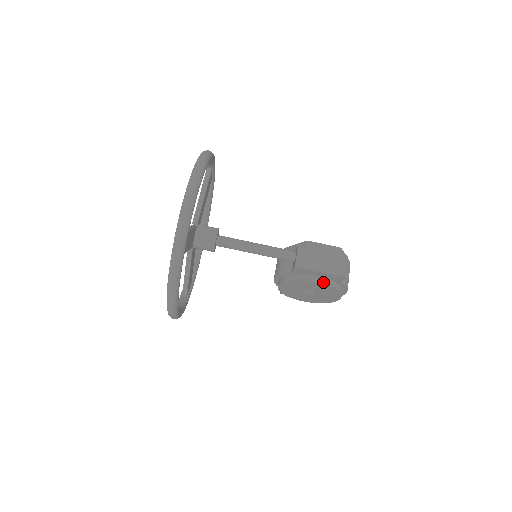
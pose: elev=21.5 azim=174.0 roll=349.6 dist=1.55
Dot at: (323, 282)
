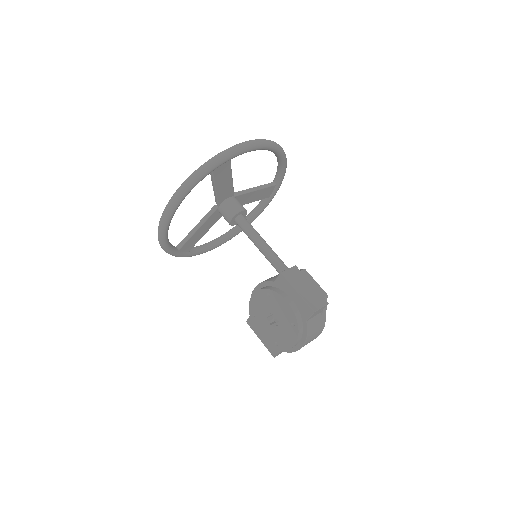
Dot at: (292, 306)
